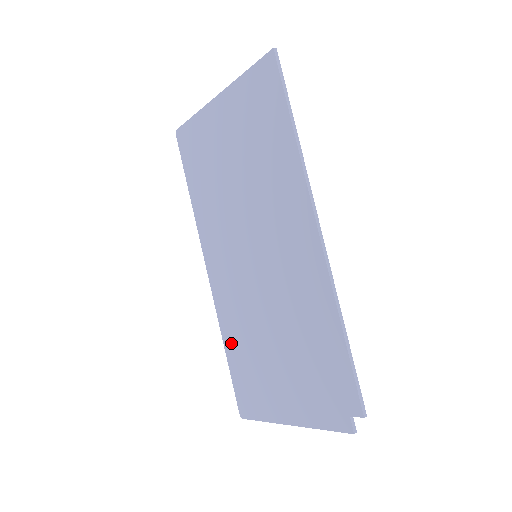
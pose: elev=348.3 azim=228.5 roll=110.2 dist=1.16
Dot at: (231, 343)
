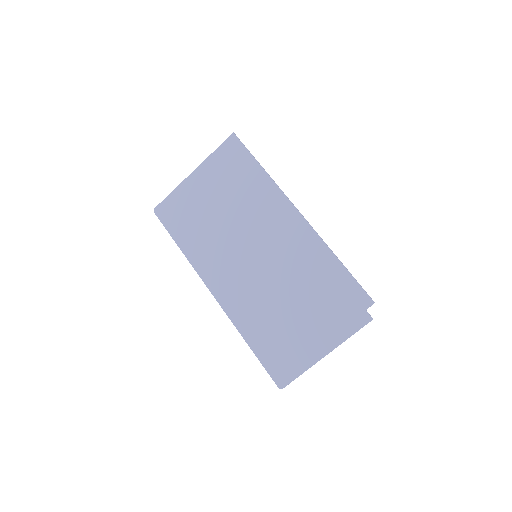
Dot at: (252, 334)
